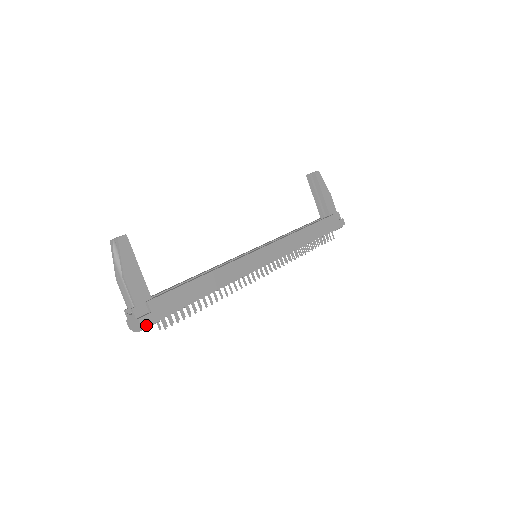
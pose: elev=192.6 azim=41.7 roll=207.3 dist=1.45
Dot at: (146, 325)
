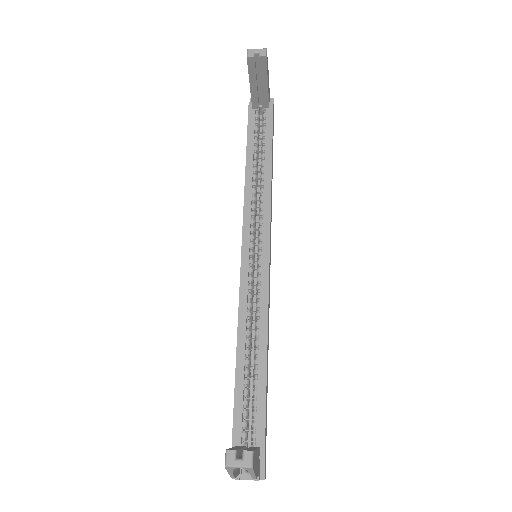
Dot at: (265, 471)
